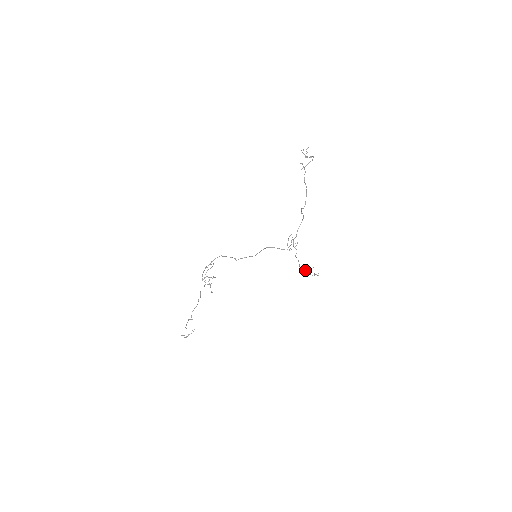
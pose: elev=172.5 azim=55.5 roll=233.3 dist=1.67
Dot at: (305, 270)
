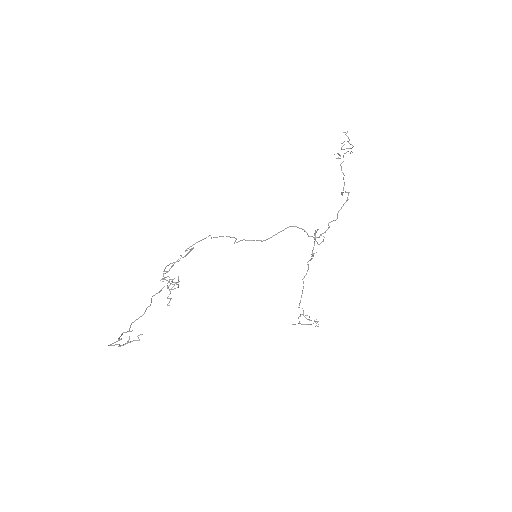
Dot at: (298, 318)
